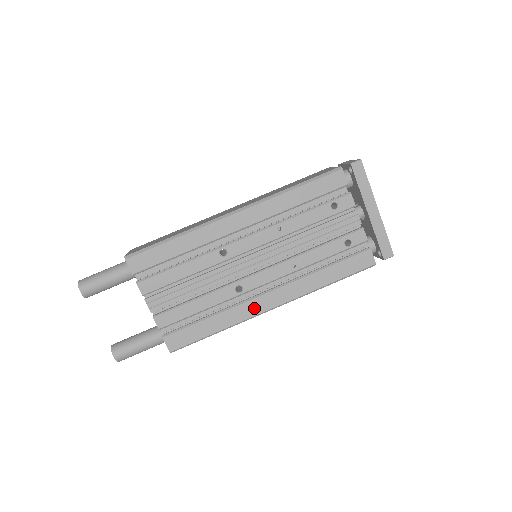
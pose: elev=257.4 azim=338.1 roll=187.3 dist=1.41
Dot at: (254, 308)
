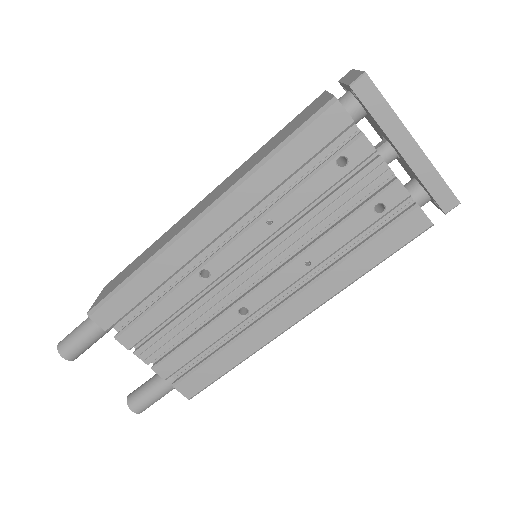
Dot at: (272, 328)
